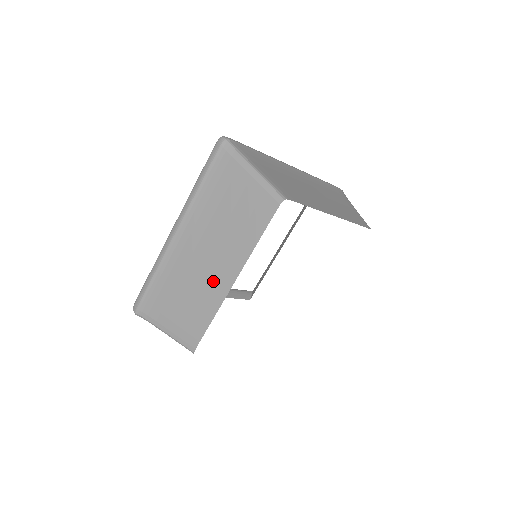
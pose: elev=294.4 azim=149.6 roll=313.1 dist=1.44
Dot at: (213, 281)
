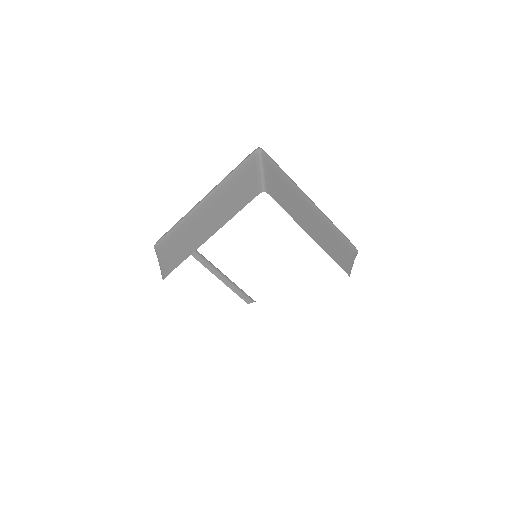
Dot at: (200, 235)
